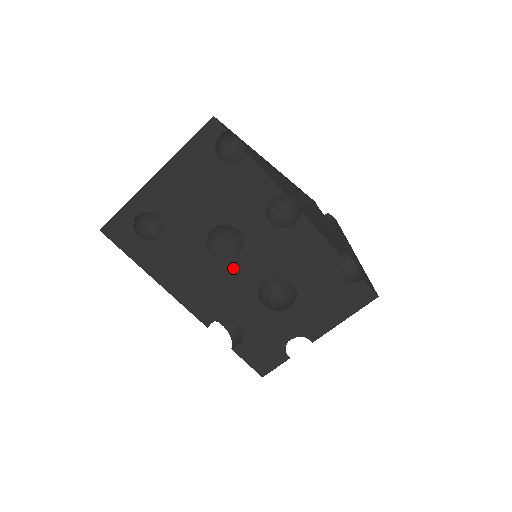
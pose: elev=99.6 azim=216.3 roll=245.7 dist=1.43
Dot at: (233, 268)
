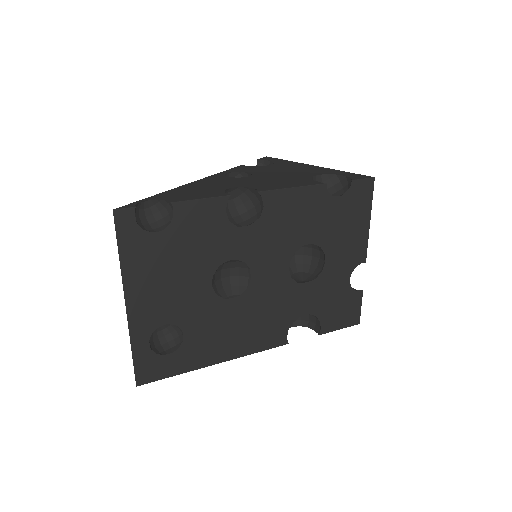
Dot at: (258, 288)
